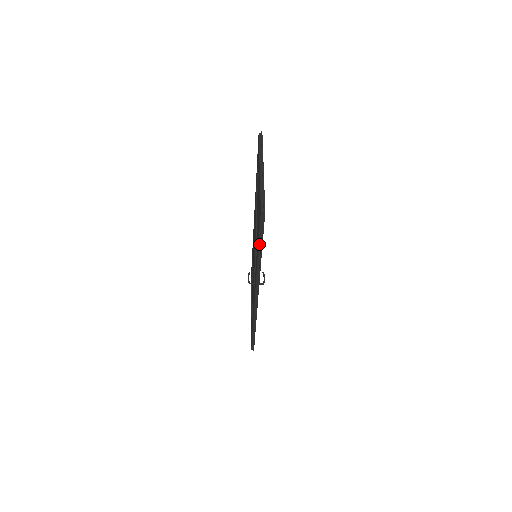
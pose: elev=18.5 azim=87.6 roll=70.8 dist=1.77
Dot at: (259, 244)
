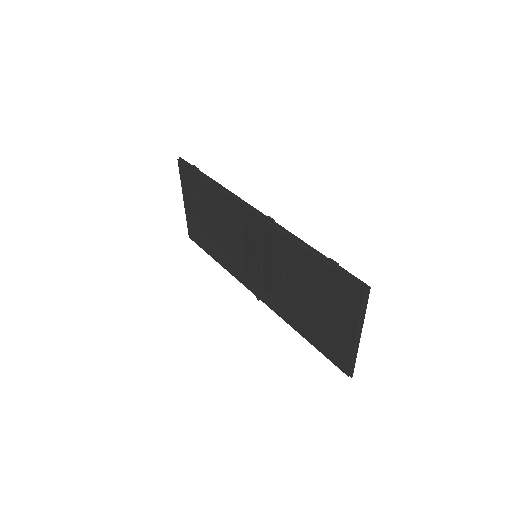
Dot at: (314, 346)
